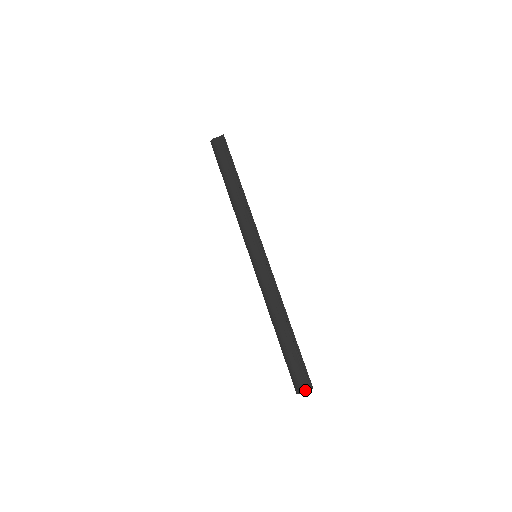
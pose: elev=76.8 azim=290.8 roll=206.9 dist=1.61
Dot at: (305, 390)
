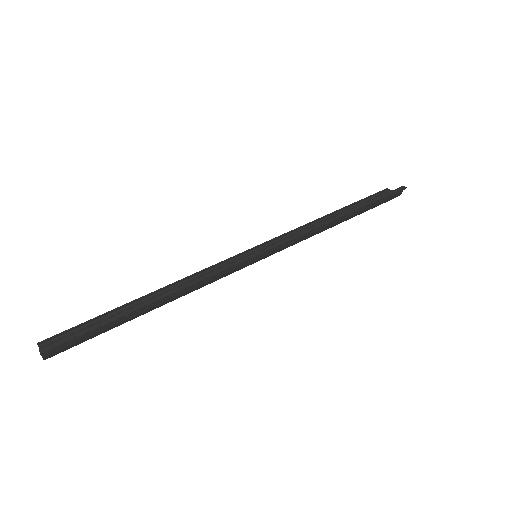
Dot at: occluded
